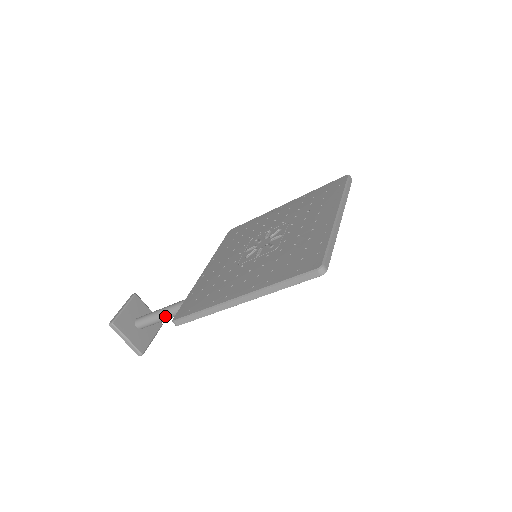
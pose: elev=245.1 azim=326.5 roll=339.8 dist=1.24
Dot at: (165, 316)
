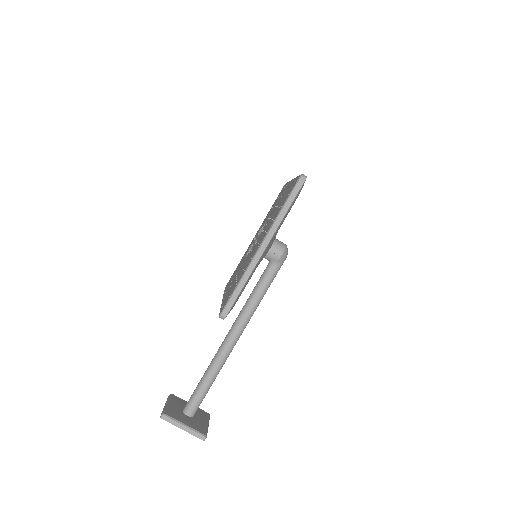
Dot at: (209, 377)
